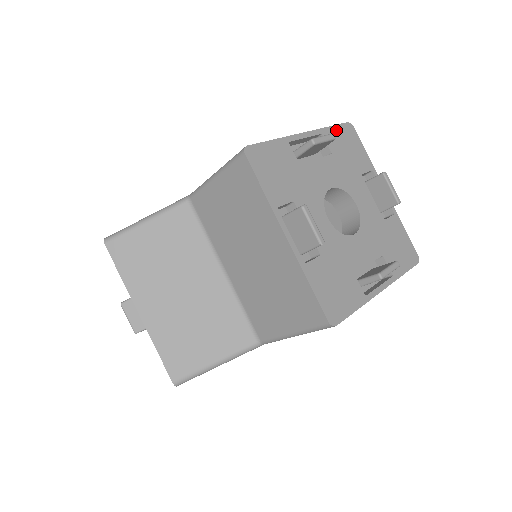
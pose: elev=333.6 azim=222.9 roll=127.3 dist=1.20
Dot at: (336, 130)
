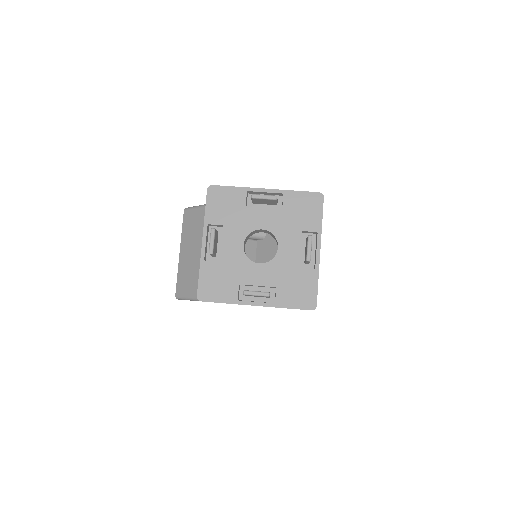
Dot at: (301, 195)
